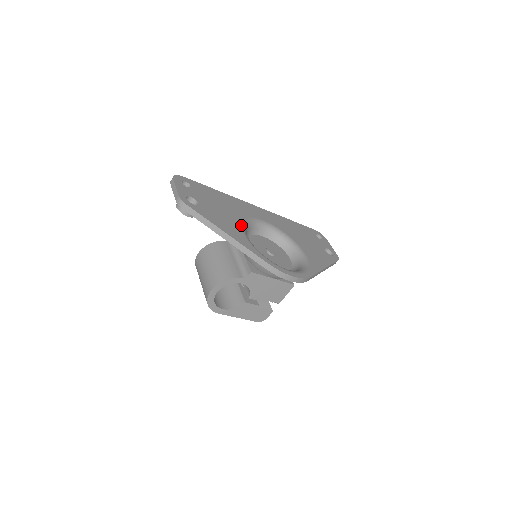
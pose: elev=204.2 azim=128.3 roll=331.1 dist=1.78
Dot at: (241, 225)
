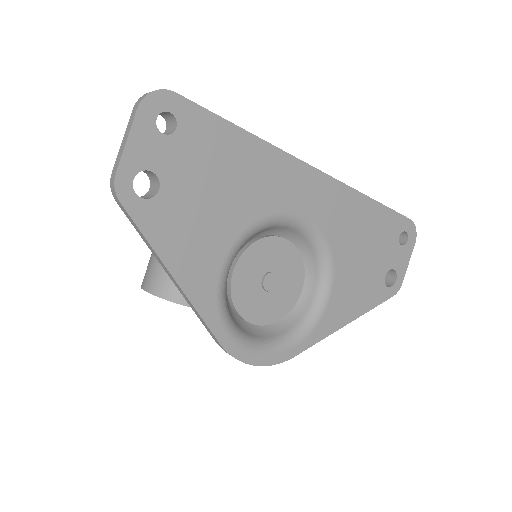
Dot at: (232, 244)
